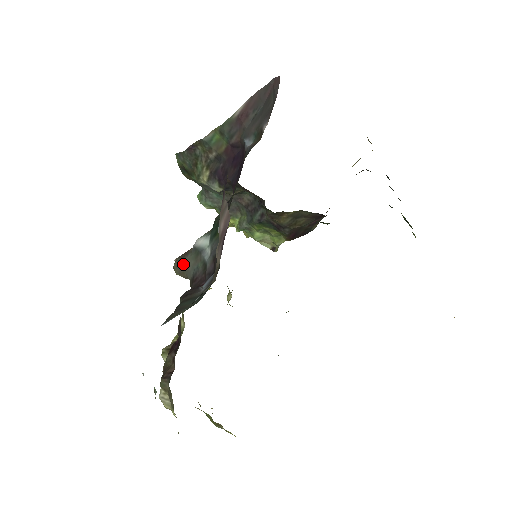
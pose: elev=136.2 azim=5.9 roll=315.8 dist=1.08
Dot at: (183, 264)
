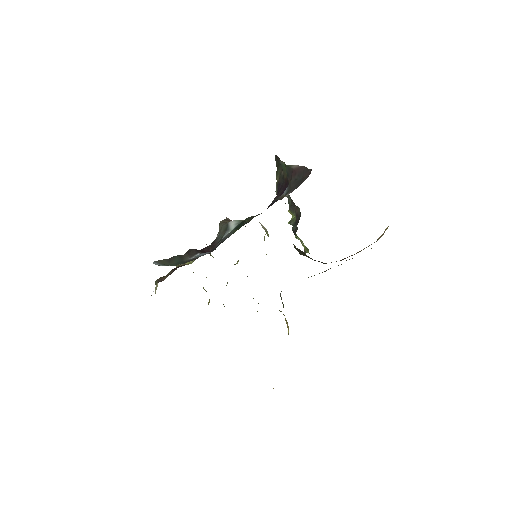
Dot at: (221, 226)
